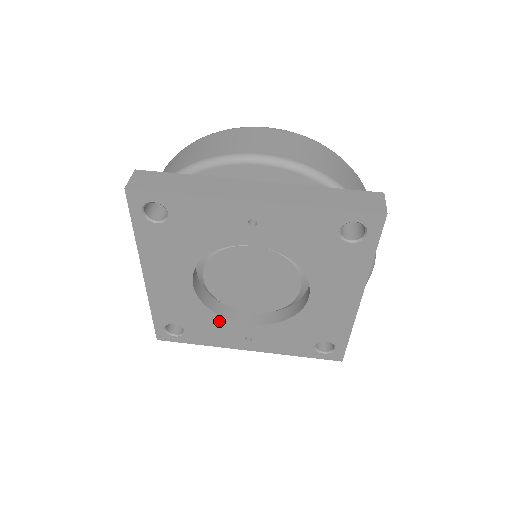
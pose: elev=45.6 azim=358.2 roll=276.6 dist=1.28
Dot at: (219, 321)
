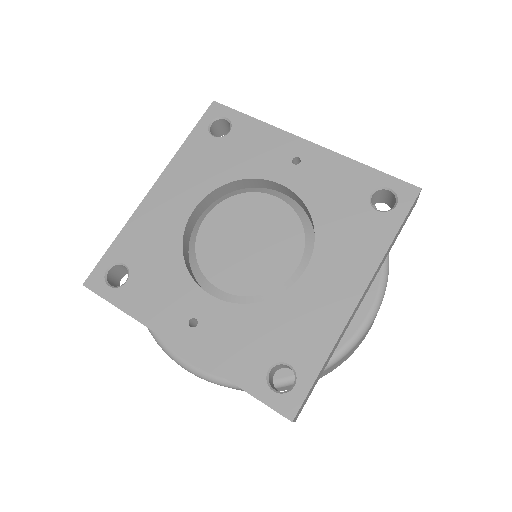
Dot at: (180, 277)
